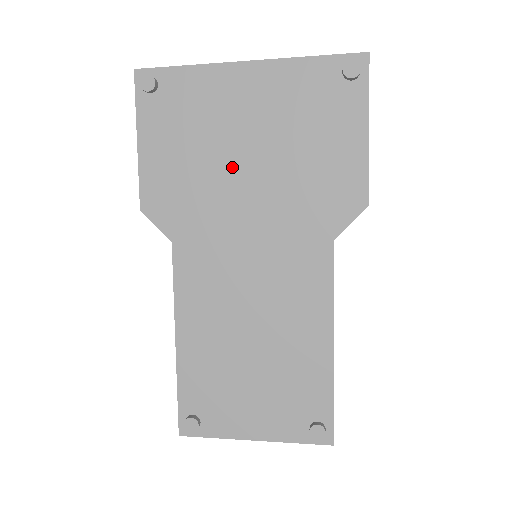
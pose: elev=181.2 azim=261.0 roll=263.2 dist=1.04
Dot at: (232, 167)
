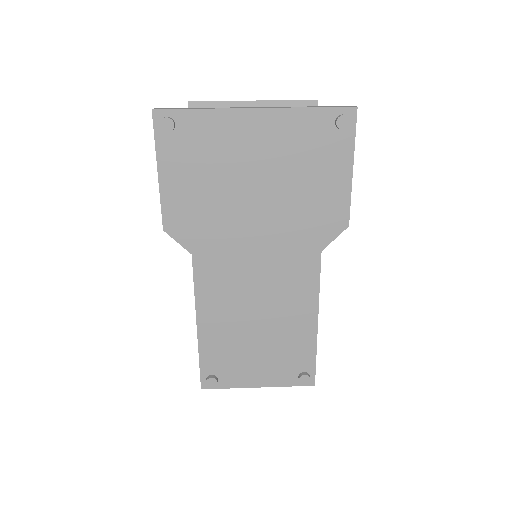
Dot at: (242, 196)
